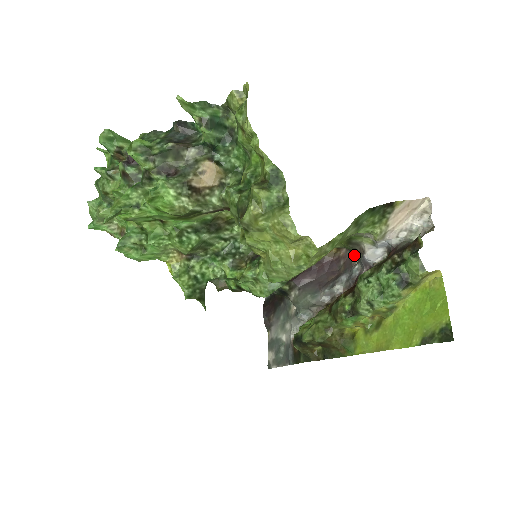
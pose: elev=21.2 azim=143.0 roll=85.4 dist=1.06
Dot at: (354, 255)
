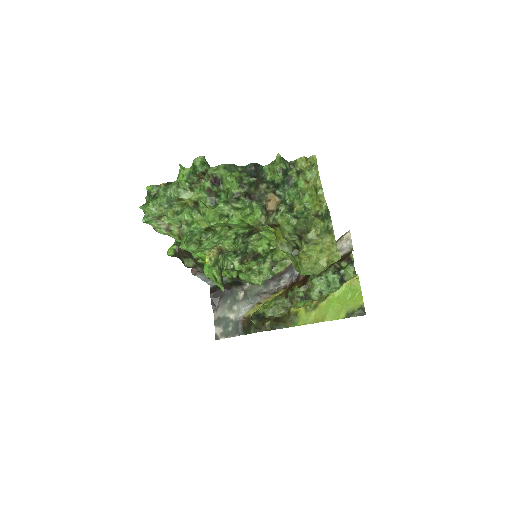
Dot at: occluded
